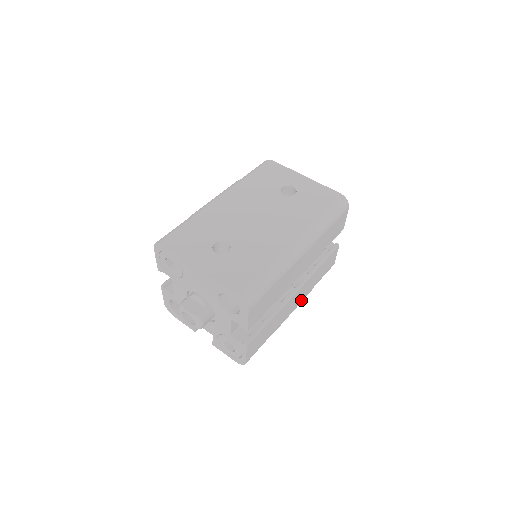
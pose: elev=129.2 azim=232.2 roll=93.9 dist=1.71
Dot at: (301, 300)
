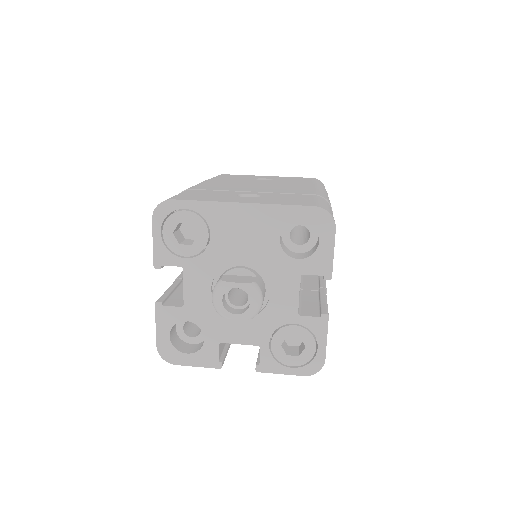
Dot at: occluded
